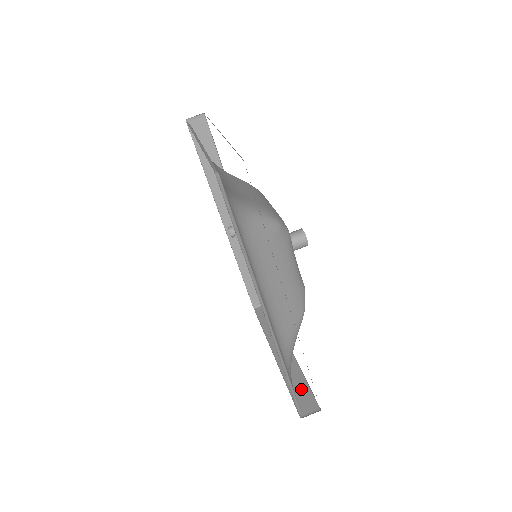
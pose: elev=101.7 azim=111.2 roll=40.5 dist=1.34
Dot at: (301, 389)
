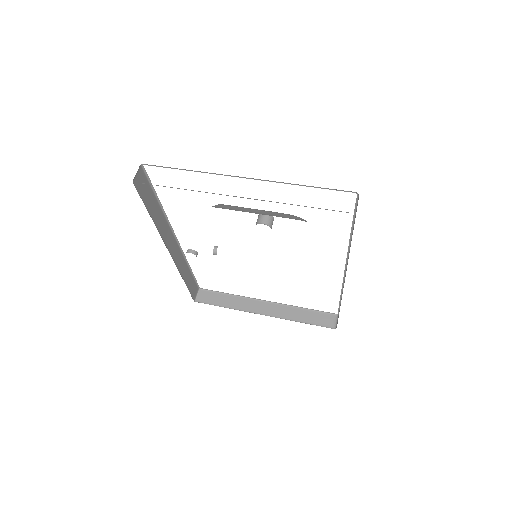
Dot at: (311, 316)
